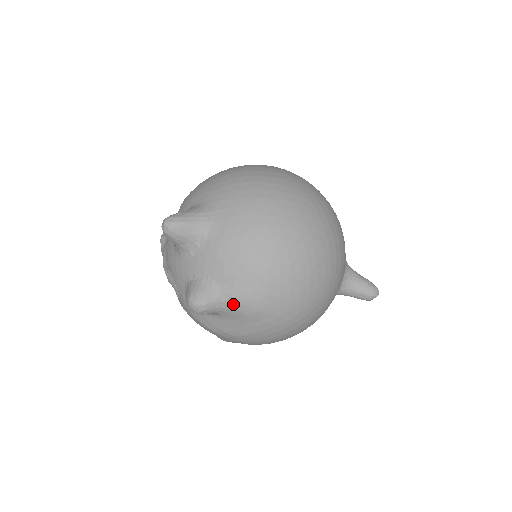
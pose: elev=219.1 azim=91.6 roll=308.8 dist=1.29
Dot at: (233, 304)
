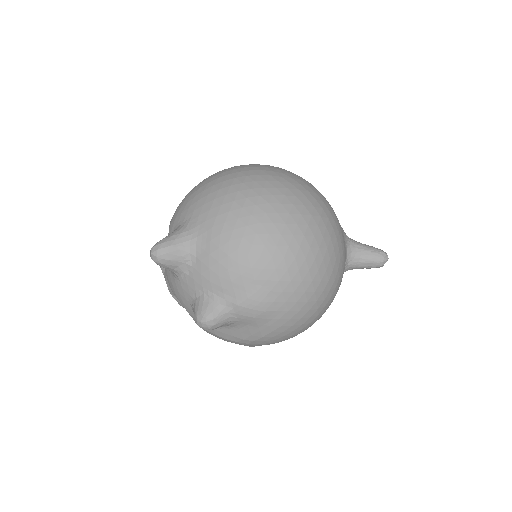
Dot at: (239, 311)
